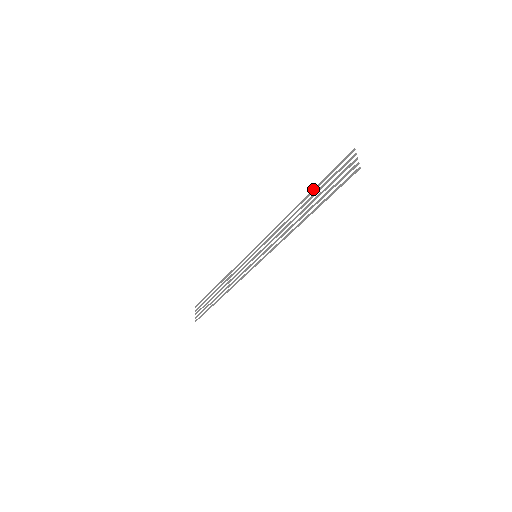
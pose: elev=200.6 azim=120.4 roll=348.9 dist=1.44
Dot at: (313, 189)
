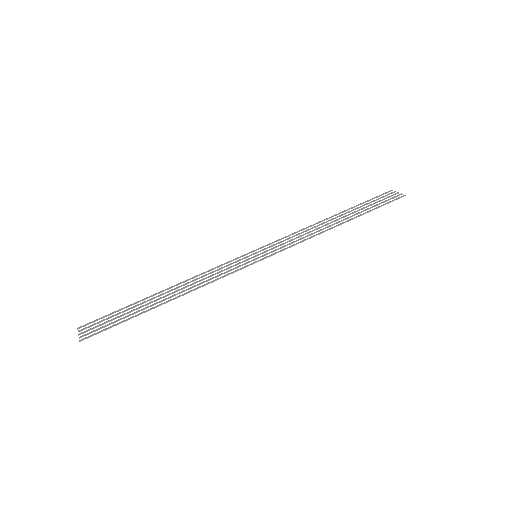
Dot at: occluded
